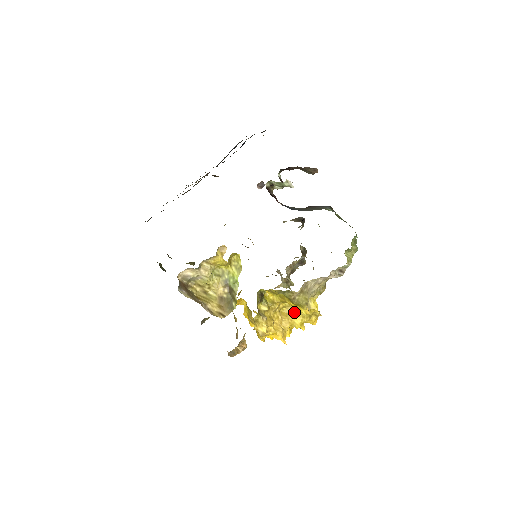
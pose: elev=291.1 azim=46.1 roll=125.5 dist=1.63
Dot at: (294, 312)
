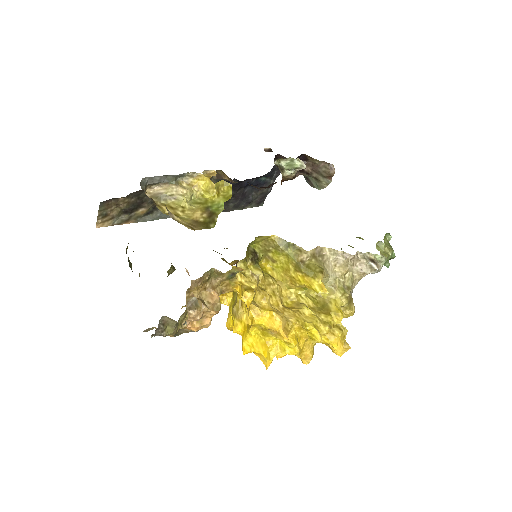
Dot at: (304, 306)
